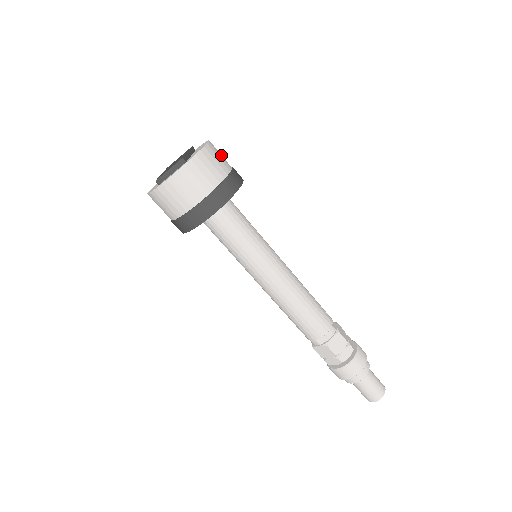
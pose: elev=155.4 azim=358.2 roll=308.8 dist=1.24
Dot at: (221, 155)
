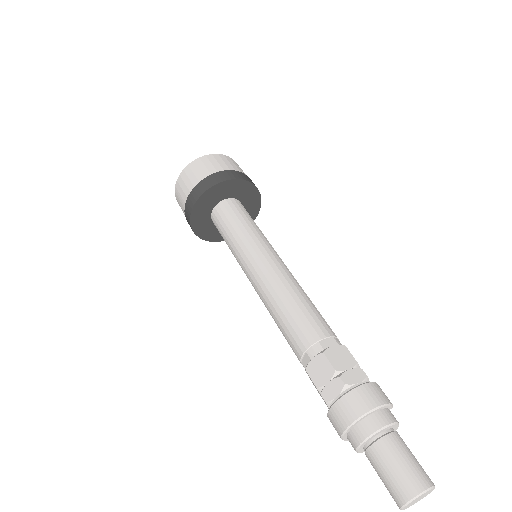
Dot at: (223, 163)
